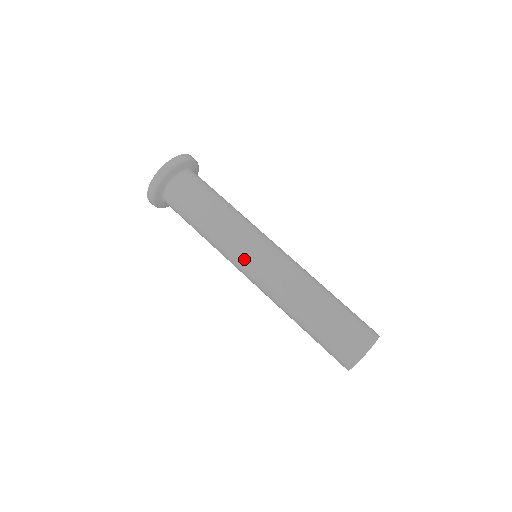
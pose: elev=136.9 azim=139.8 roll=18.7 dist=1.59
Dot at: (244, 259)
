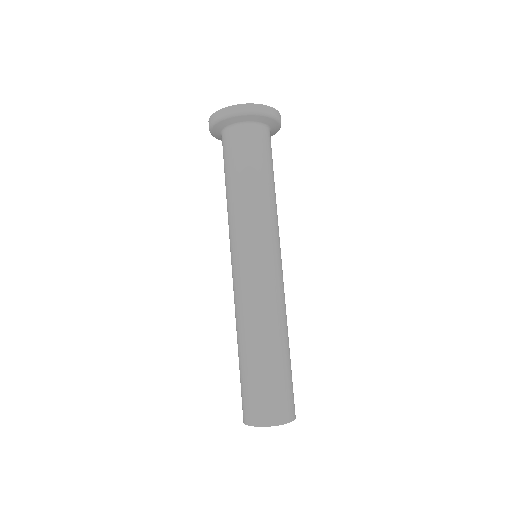
Dot at: (234, 253)
